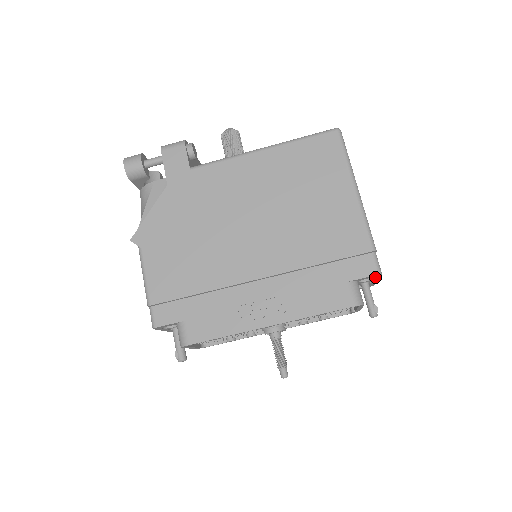
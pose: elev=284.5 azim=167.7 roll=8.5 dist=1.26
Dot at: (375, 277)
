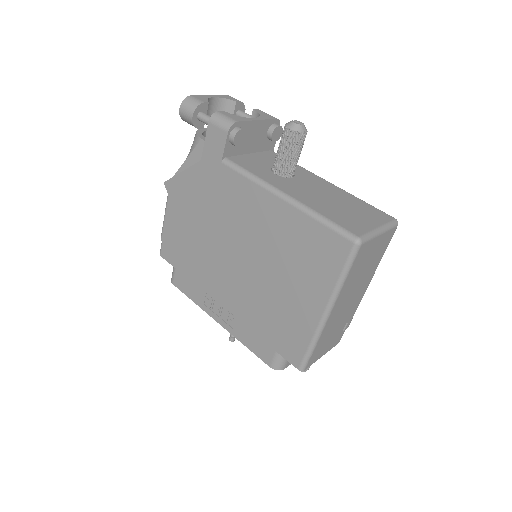
Dot at: occluded
